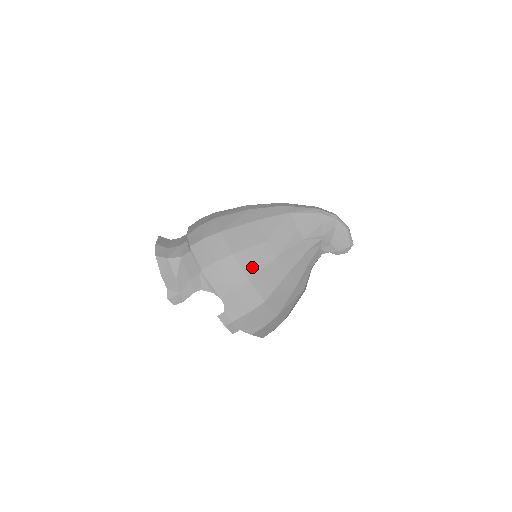
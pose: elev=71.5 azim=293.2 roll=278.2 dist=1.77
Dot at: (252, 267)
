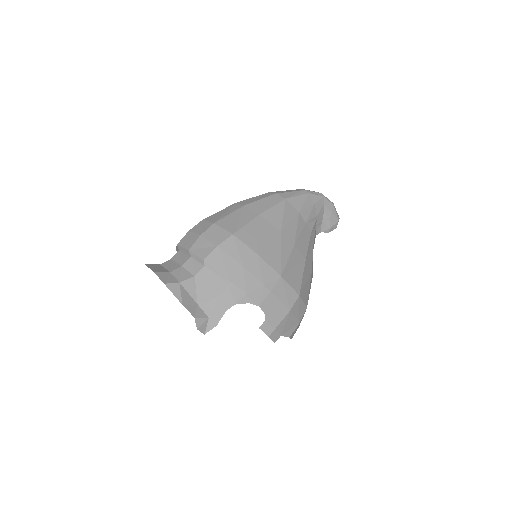
Dot at: (279, 262)
